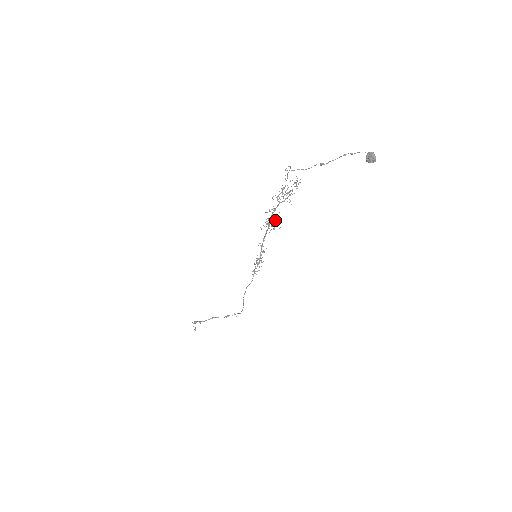
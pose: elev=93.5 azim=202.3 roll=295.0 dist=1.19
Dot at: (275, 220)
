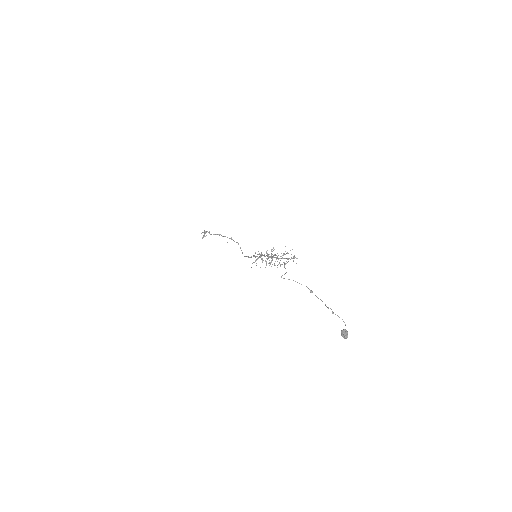
Dot at: occluded
